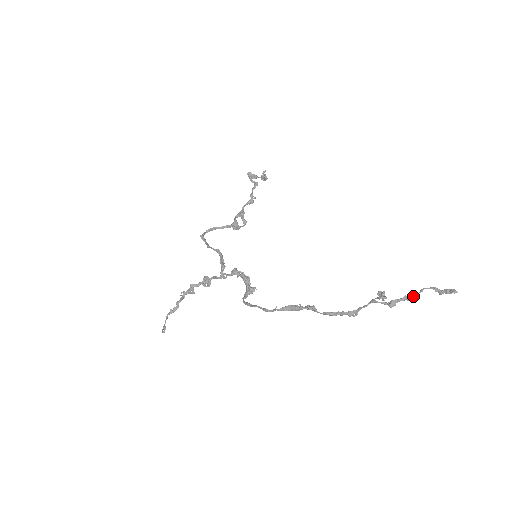
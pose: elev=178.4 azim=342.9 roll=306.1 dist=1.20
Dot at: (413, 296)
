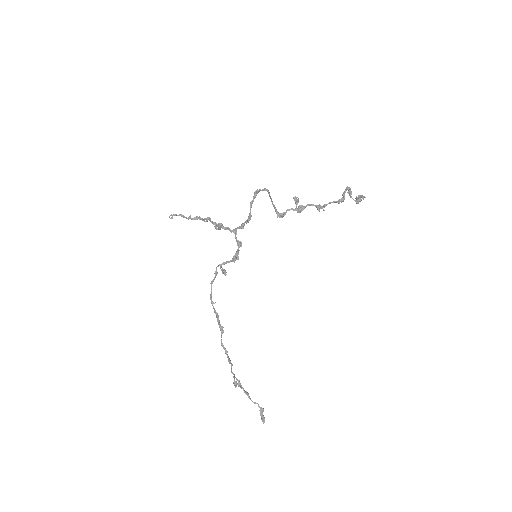
Dot at: (250, 399)
